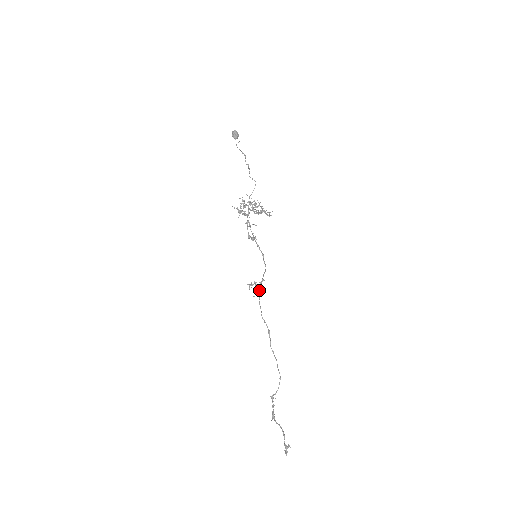
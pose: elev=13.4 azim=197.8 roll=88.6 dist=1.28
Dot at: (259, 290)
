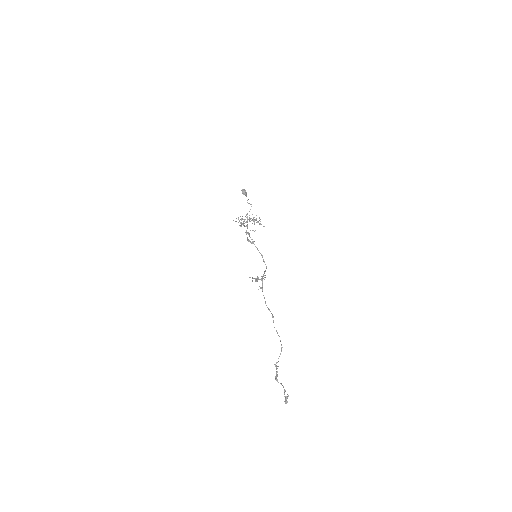
Dot at: (262, 284)
